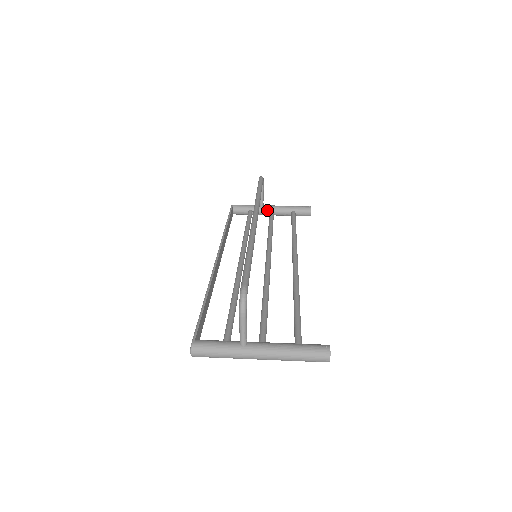
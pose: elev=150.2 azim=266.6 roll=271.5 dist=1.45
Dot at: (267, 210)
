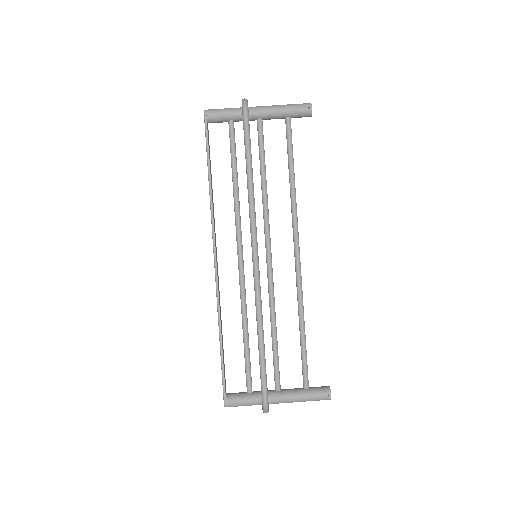
Dot at: (253, 119)
